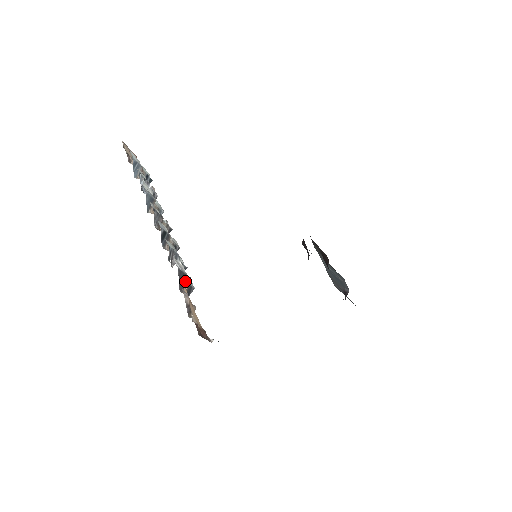
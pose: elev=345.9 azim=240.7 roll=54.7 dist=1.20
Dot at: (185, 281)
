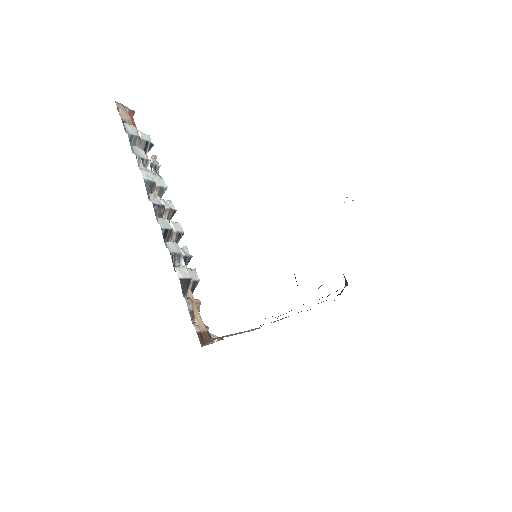
Dot at: (188, 285)
